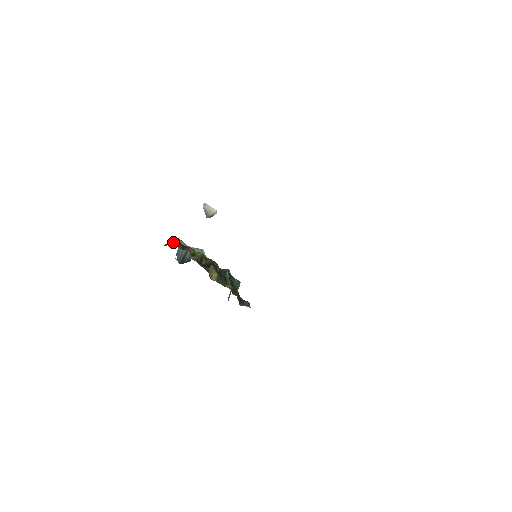
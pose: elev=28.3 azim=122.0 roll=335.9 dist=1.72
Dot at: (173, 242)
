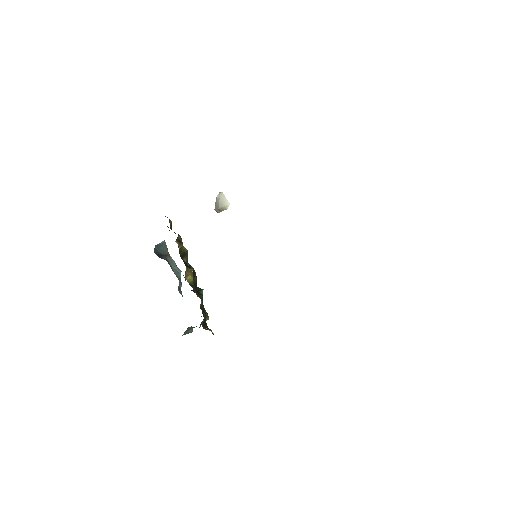
Dot at: occluded
